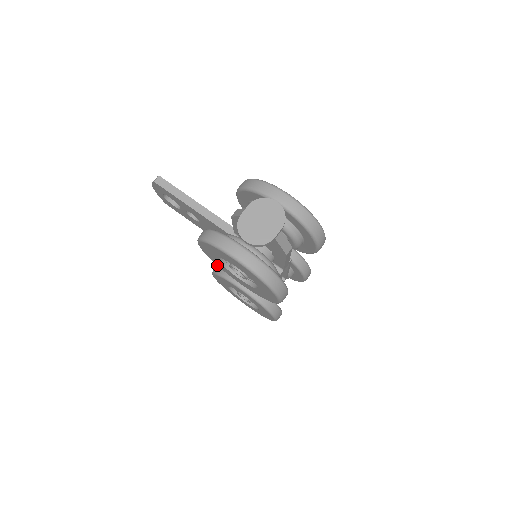
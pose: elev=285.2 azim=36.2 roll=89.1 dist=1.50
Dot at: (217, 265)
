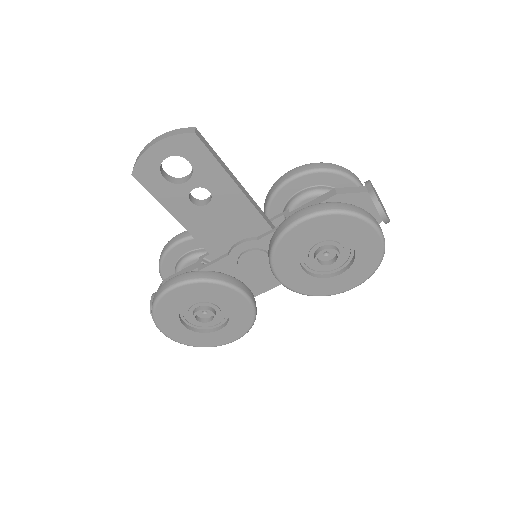
Dot at: (274, 256)
